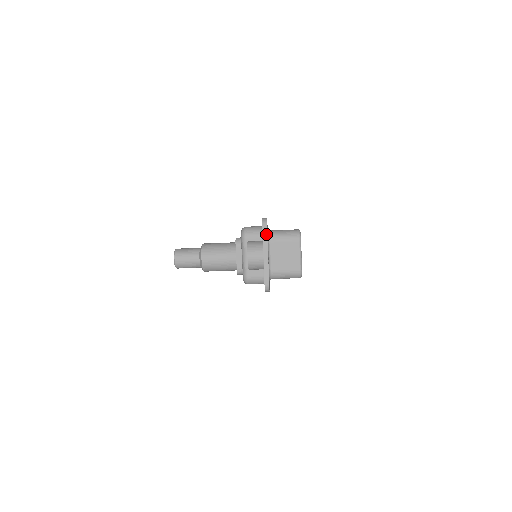
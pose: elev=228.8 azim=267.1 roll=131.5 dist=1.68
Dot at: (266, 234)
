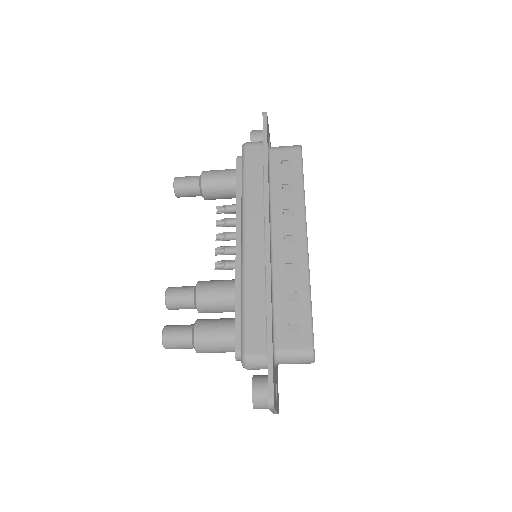
Dot at: (274, 410)
